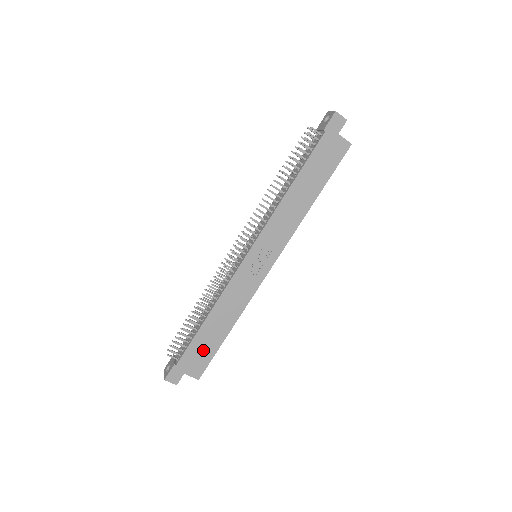
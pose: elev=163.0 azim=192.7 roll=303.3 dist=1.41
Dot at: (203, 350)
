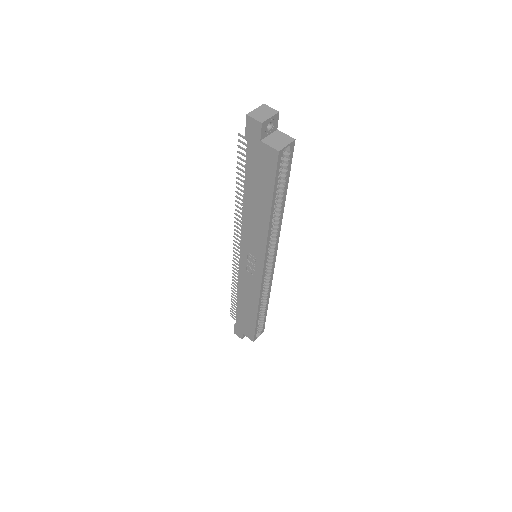
Dot at: (246, 322)
